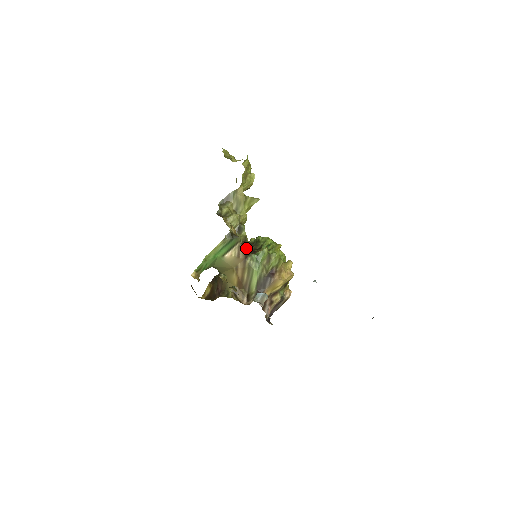
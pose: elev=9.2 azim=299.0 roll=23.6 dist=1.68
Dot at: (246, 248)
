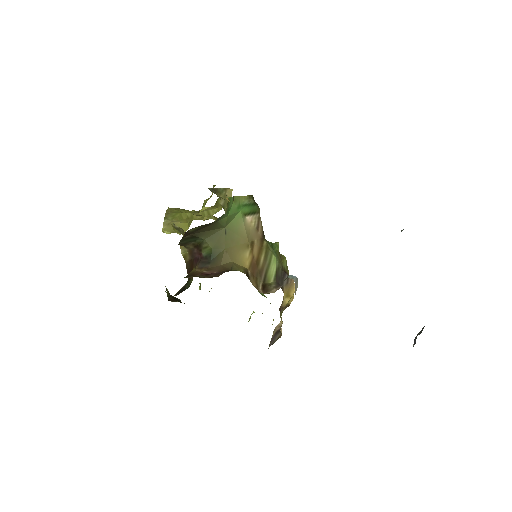
Dot at: (262, 227)
